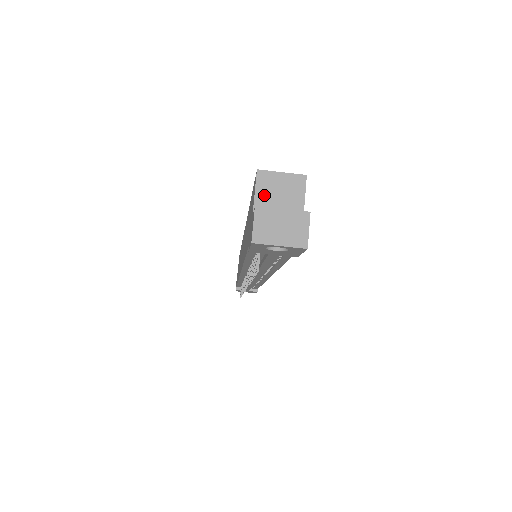
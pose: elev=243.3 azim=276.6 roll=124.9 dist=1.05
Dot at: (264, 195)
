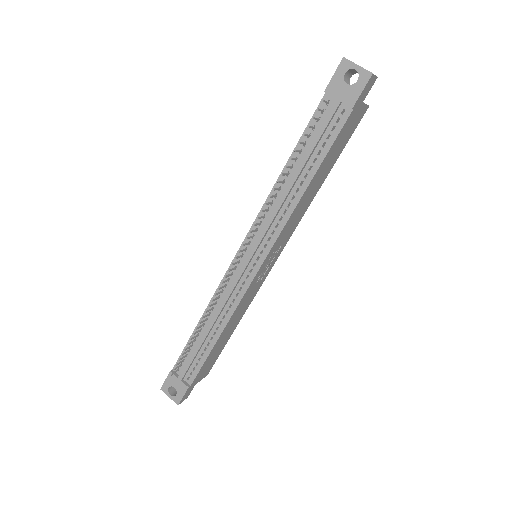
Dot at: occluded
